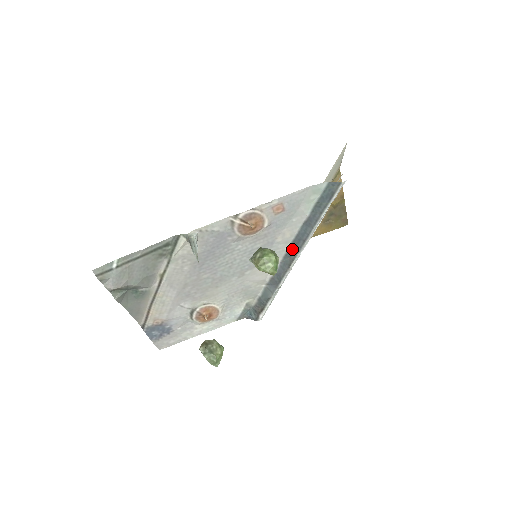
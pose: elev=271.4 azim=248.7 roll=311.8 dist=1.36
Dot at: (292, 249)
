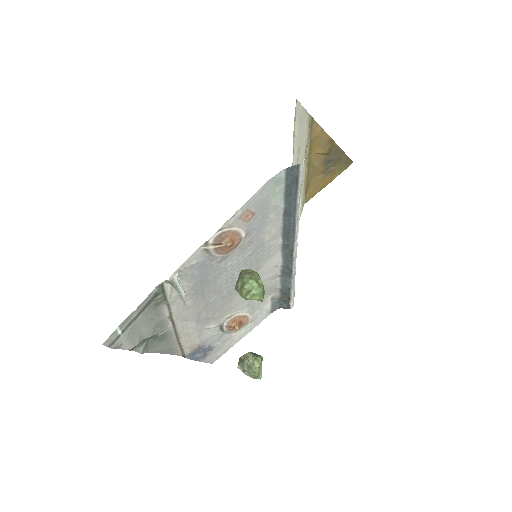
Dot at: (286, 241)
